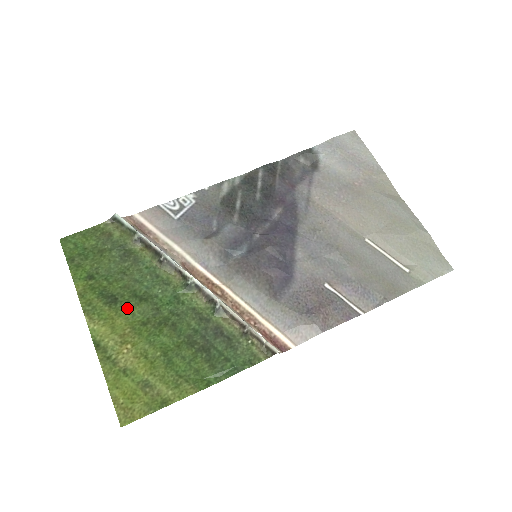
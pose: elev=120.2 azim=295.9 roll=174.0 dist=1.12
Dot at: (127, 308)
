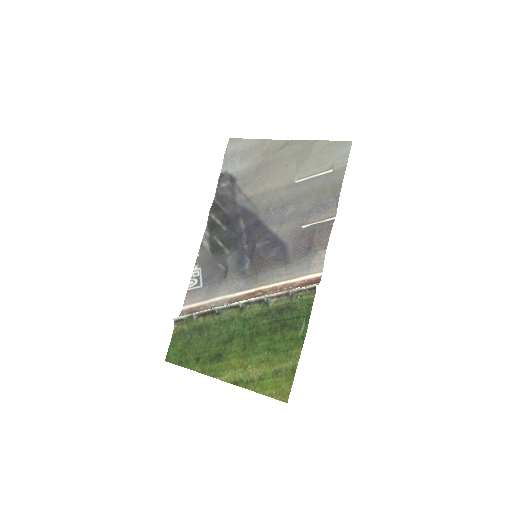
Dot at: (229, 352)
